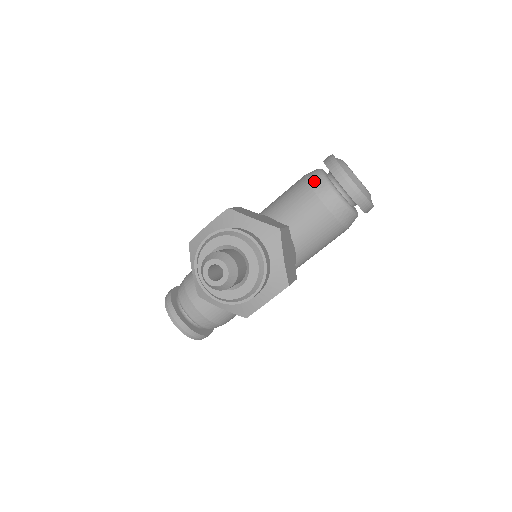
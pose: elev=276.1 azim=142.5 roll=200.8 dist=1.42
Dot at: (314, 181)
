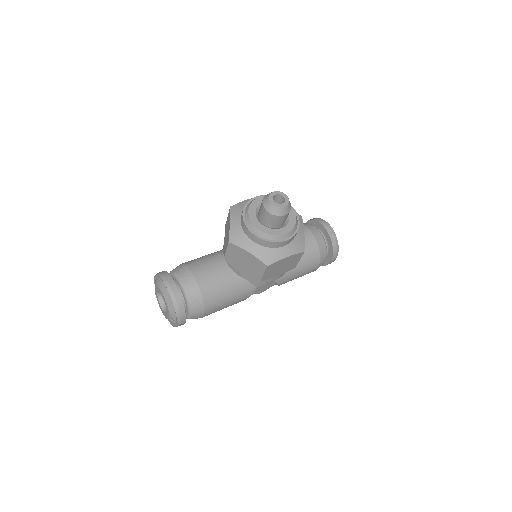
Dot at: (305, 224)
